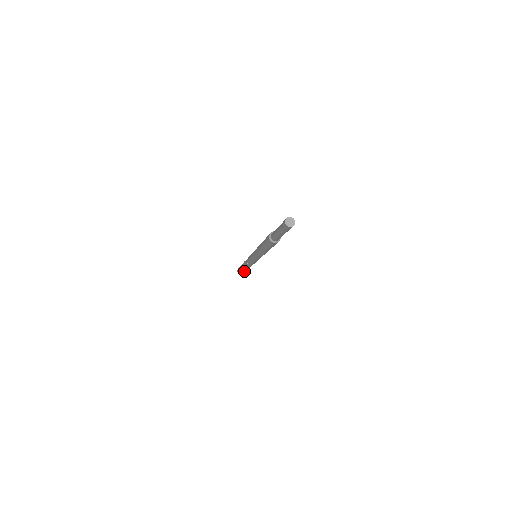
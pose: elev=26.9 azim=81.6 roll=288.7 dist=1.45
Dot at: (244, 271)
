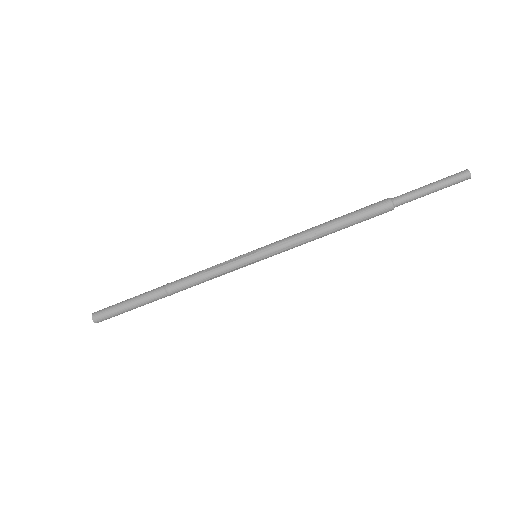
Dot at: (135, 303)
